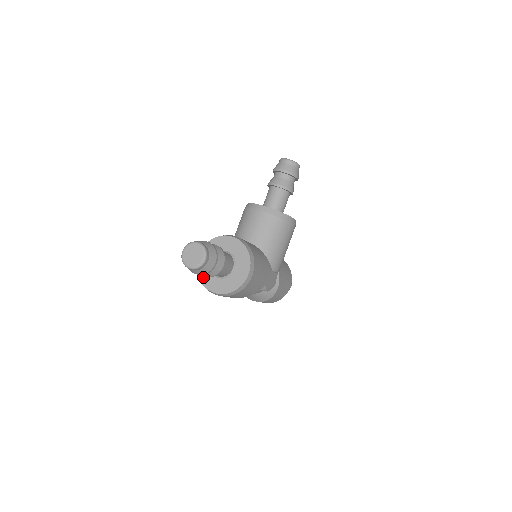
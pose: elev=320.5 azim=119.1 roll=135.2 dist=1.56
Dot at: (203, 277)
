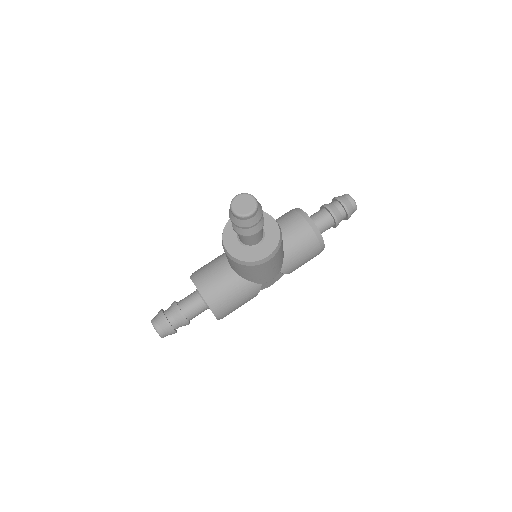
Dot at: occluded
